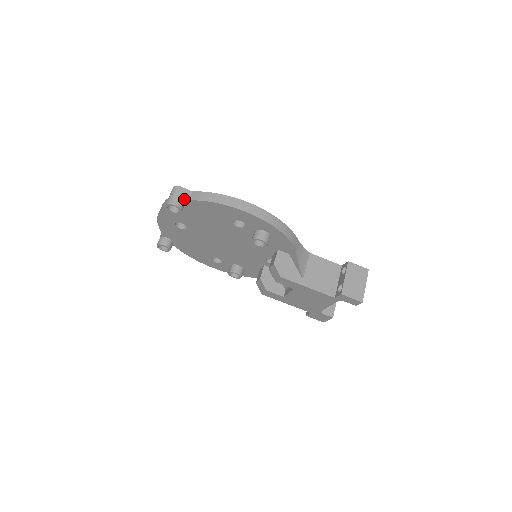
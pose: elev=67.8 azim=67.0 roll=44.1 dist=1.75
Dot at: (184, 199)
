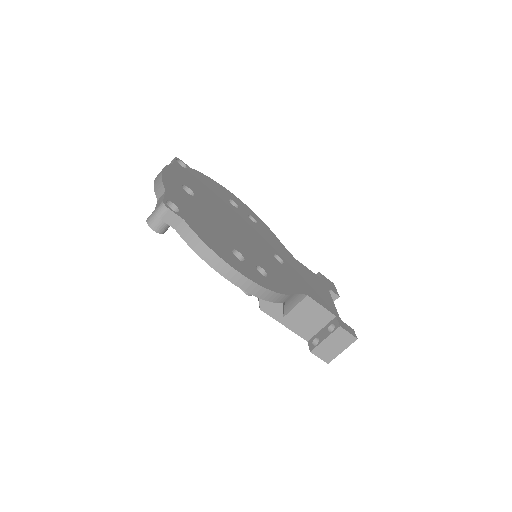
Dot at: (170, 224)
